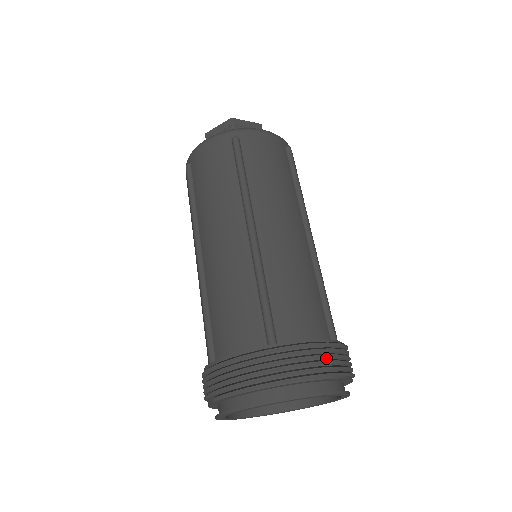
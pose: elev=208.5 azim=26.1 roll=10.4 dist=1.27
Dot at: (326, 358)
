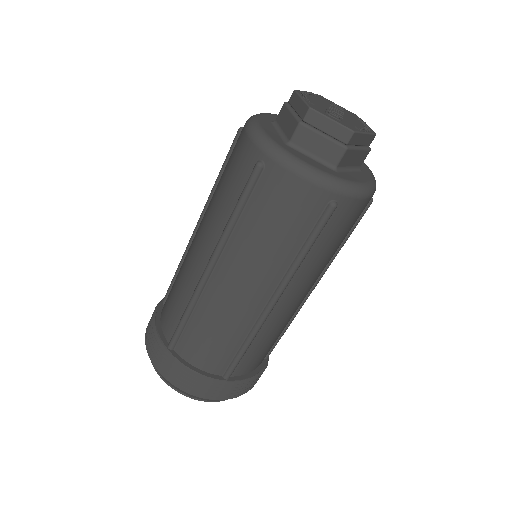
Dot at: (198, 385)
